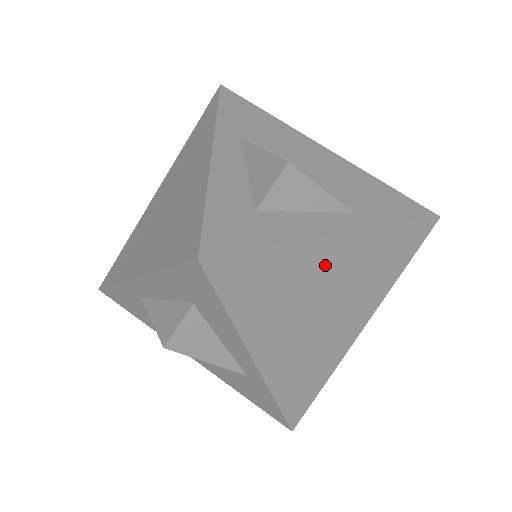
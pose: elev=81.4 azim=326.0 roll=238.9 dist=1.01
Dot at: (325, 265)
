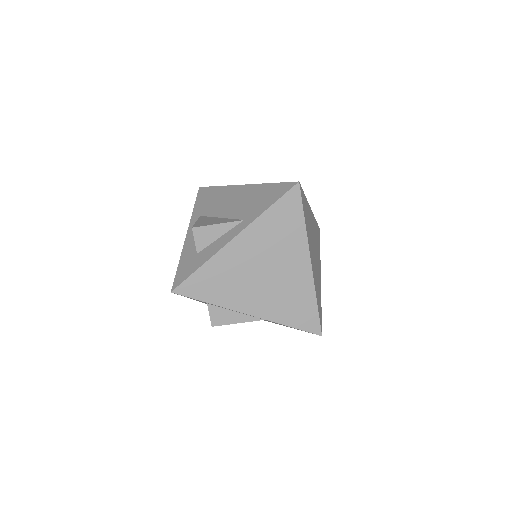
Dot at: (239, 255)
